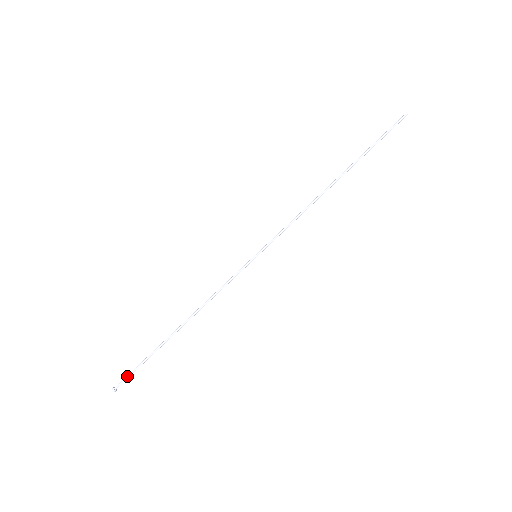
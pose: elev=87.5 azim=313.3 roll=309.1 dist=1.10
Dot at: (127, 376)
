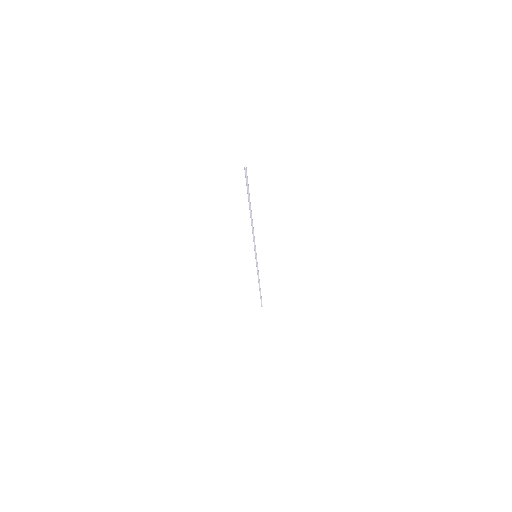
Dot at: (261, 301)
